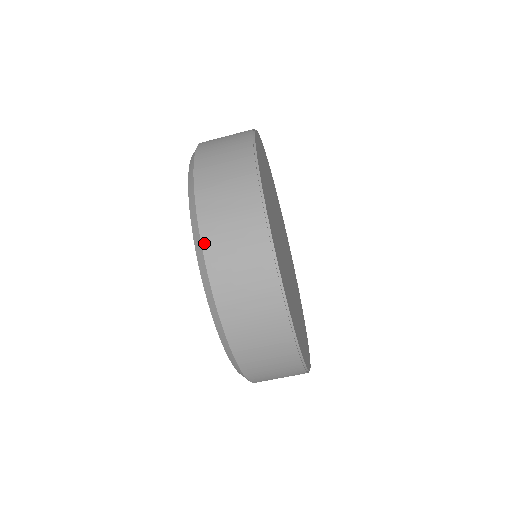
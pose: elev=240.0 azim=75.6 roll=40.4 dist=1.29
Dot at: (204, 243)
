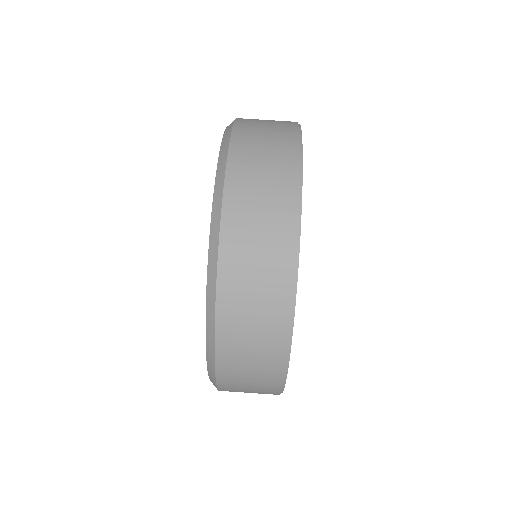
Dot at: (234, 136)
